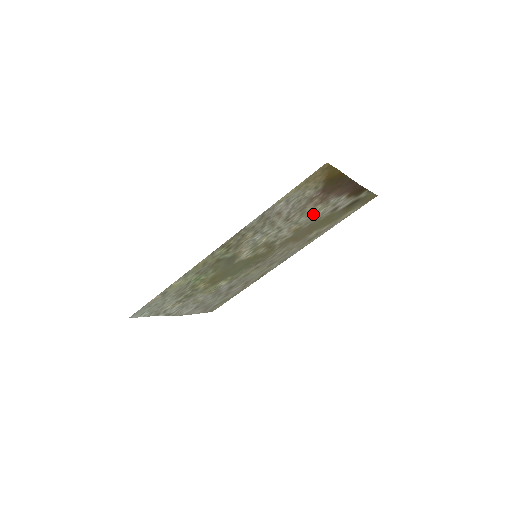
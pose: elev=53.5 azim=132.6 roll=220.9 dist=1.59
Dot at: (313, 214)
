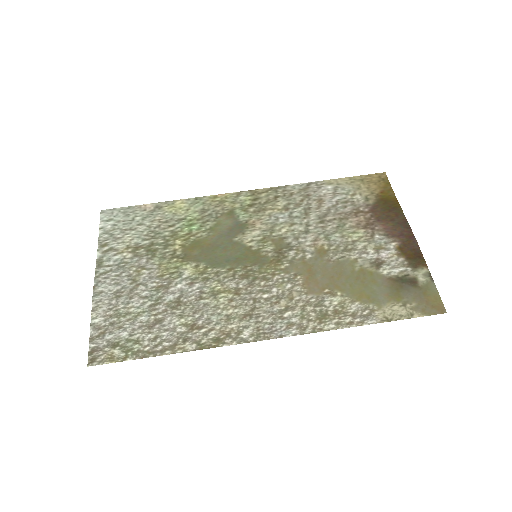
Dot at: (350, 241)
